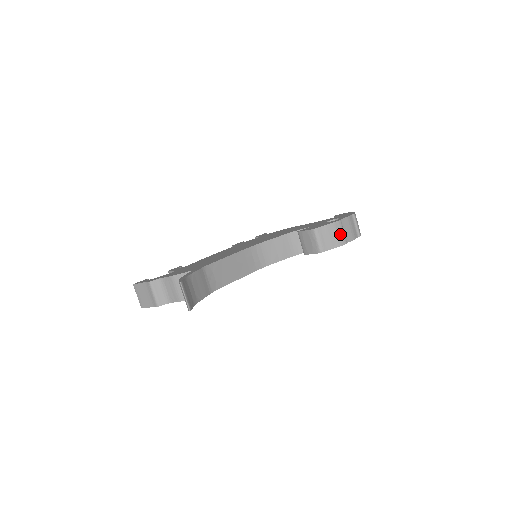
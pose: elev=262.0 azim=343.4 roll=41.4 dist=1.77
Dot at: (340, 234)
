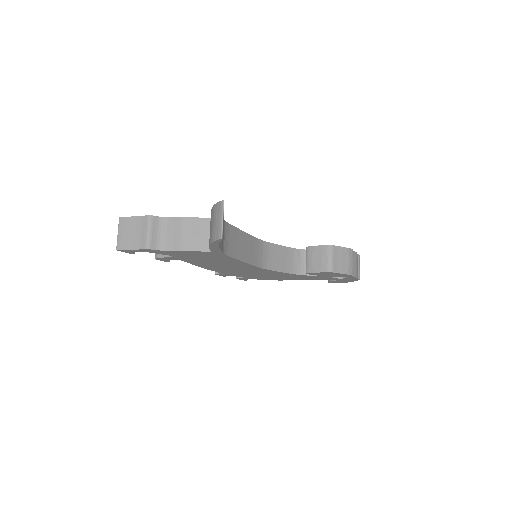
Dot at: (351, 262)
